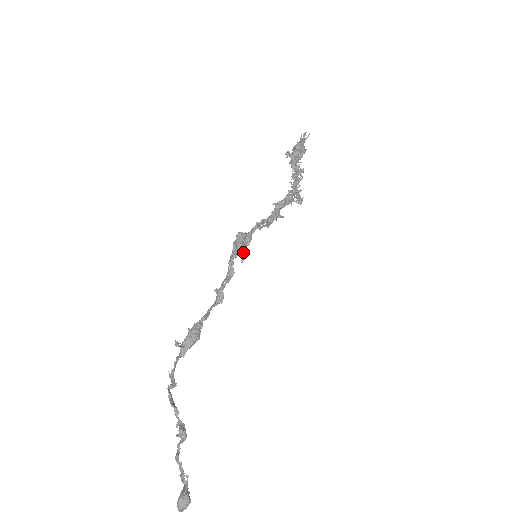
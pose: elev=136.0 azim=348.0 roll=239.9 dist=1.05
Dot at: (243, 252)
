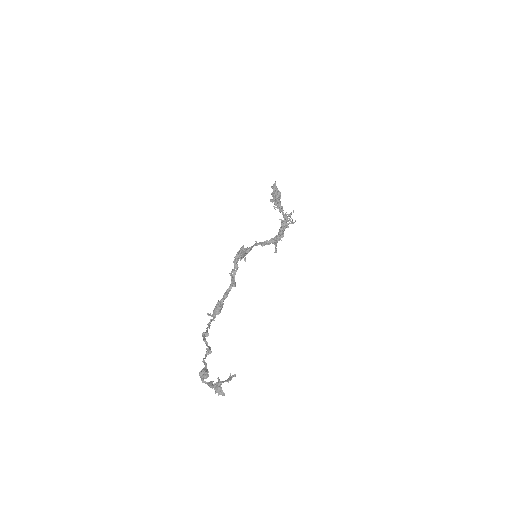
Dot at: (242, 255)
